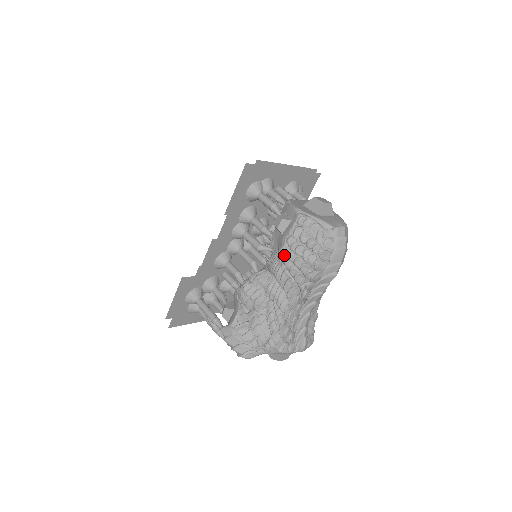
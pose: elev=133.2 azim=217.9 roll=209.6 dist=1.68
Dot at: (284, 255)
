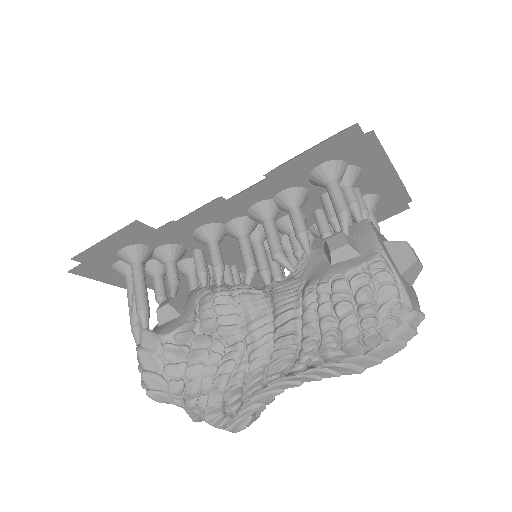
Dot at: (314, 297)
